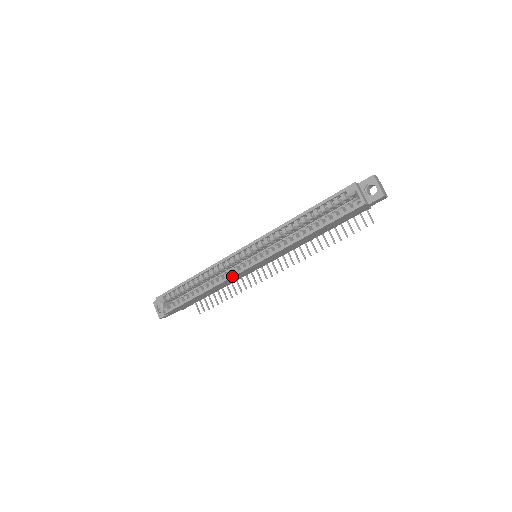
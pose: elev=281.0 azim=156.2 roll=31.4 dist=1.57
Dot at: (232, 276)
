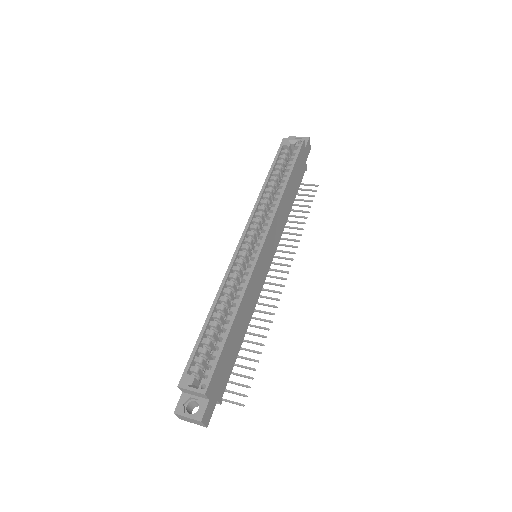
Dot at: (253, 268)
